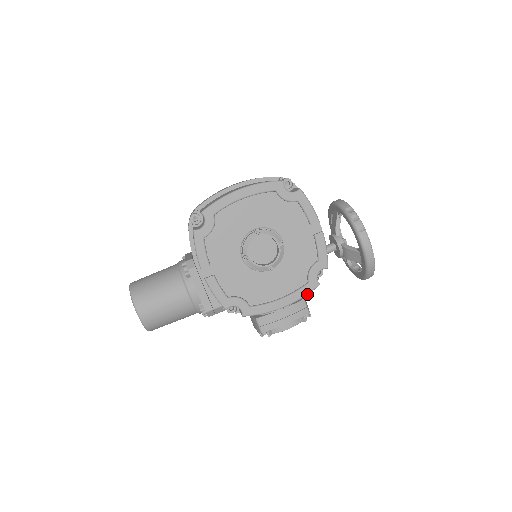
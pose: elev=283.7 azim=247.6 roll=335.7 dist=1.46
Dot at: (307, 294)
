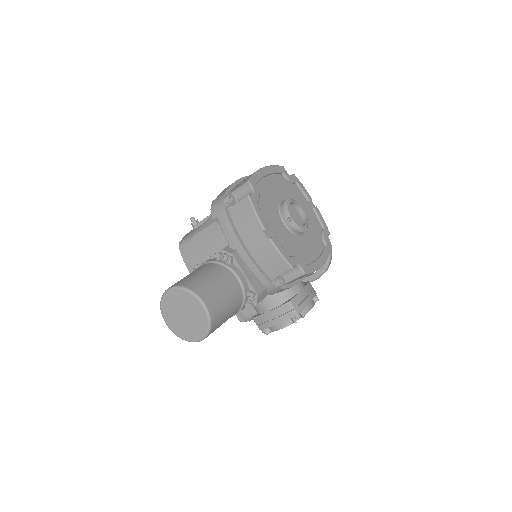
Dot at: occluded
